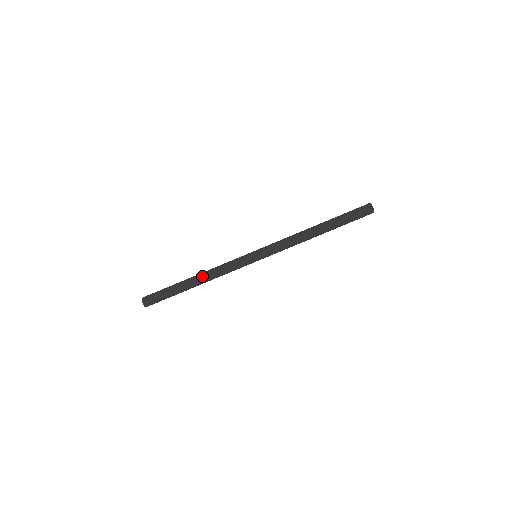
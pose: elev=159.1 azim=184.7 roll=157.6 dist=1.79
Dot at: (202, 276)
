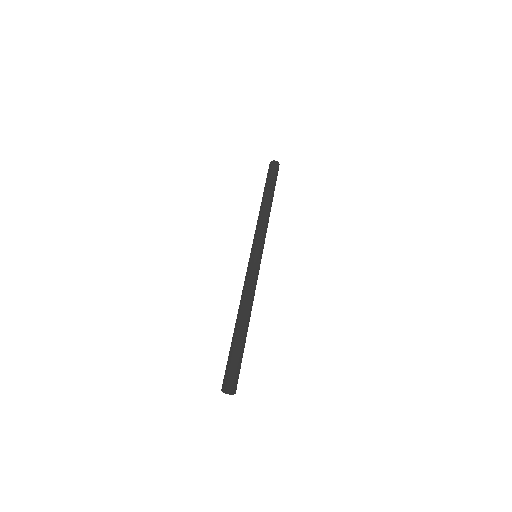
Dot at: (246, 308)
